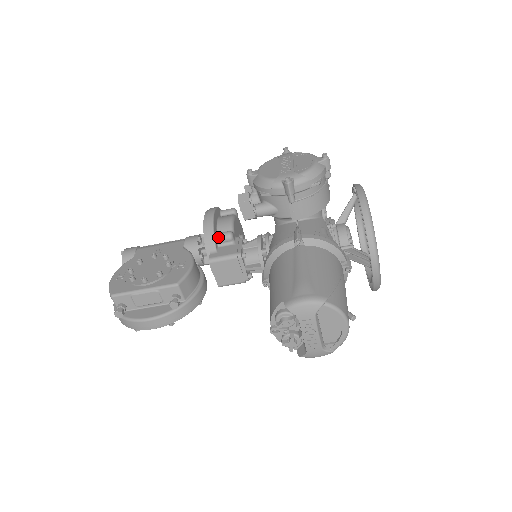
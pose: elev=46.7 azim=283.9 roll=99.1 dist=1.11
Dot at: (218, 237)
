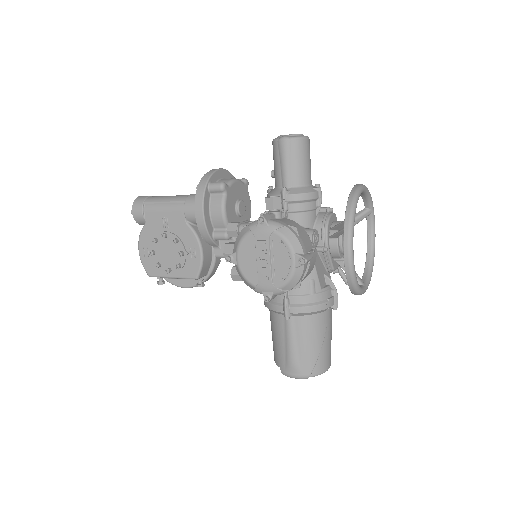
Dot at: (216, 239)
